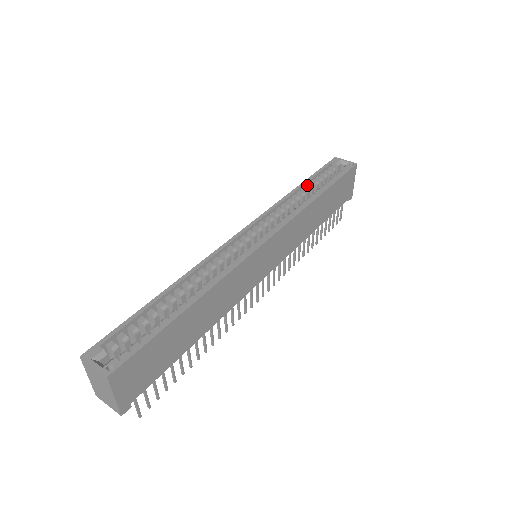
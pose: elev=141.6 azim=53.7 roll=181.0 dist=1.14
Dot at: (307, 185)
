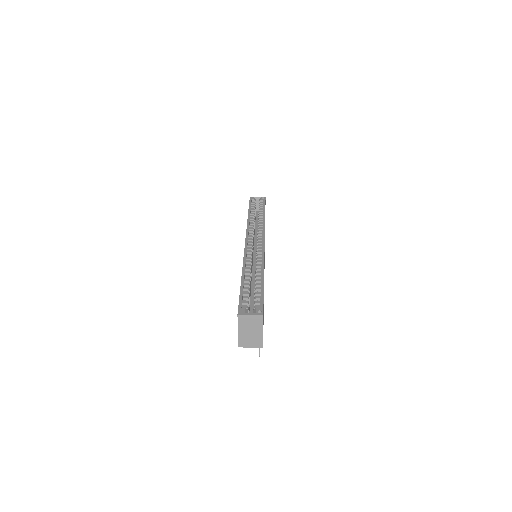
Dot at: (251, 214)
